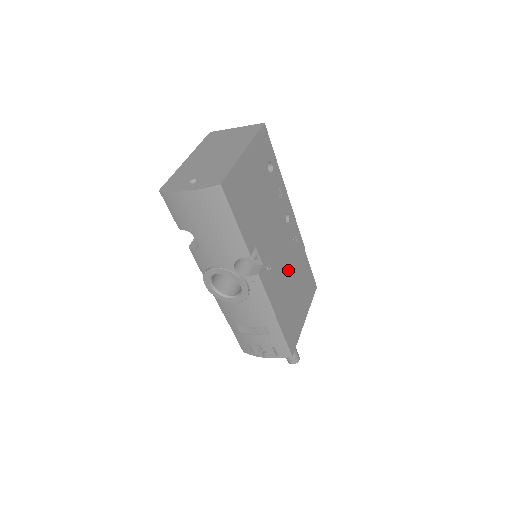
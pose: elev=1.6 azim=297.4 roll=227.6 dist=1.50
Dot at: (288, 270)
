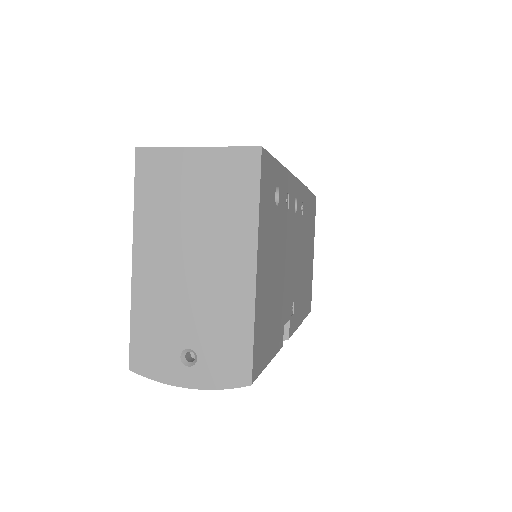
Dot at: (302, 256)
